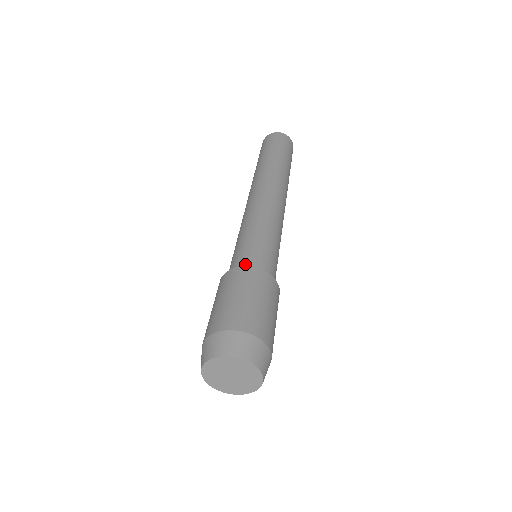
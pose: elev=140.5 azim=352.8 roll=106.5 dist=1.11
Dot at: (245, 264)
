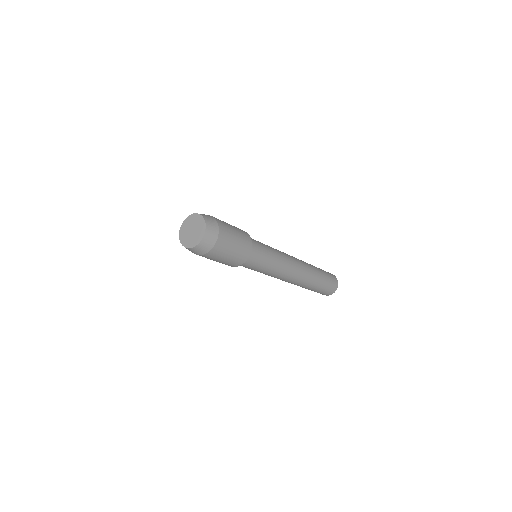
Dot at: occluded
